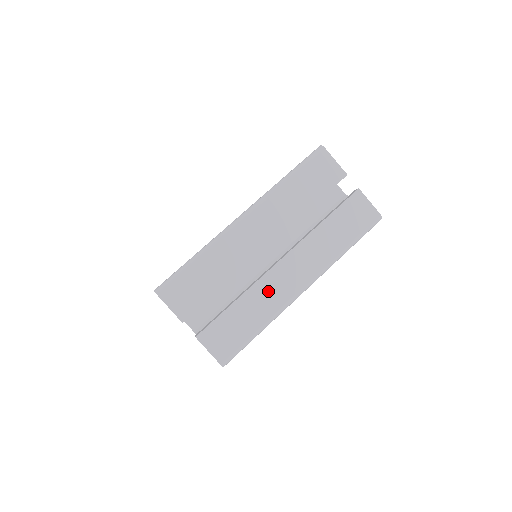
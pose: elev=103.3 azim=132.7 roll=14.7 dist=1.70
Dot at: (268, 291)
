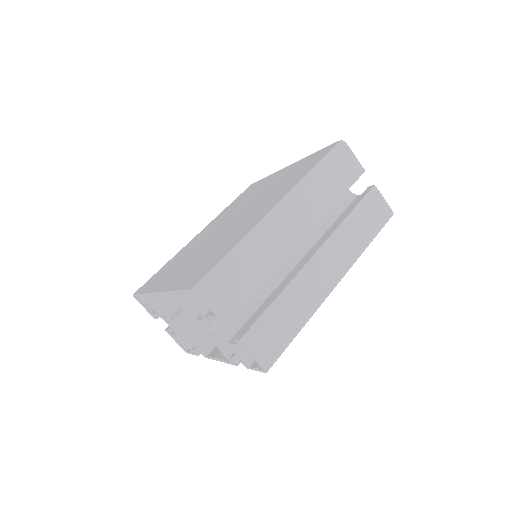
Dot at: (306, 287)
